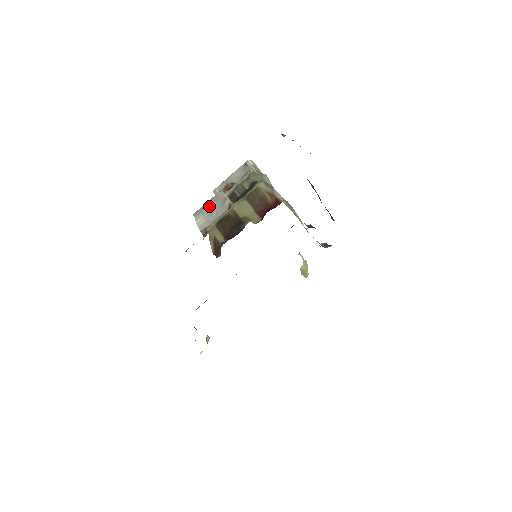
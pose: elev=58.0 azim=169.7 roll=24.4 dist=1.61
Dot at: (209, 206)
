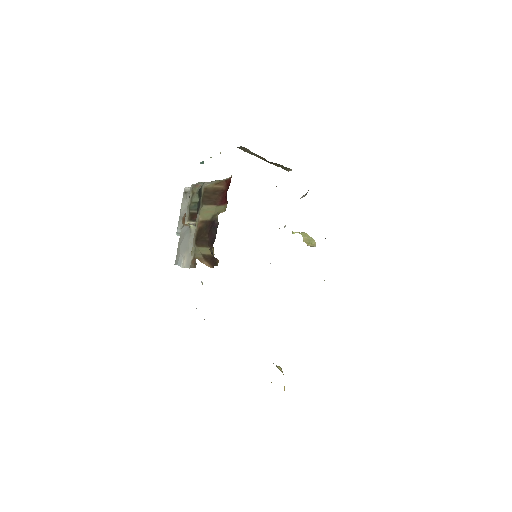
Dot at: (181, 245)
